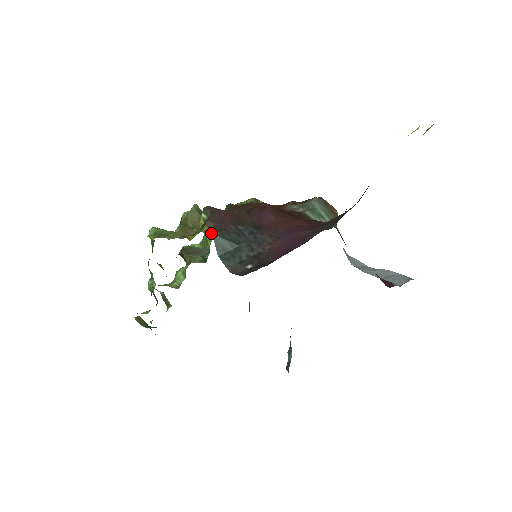
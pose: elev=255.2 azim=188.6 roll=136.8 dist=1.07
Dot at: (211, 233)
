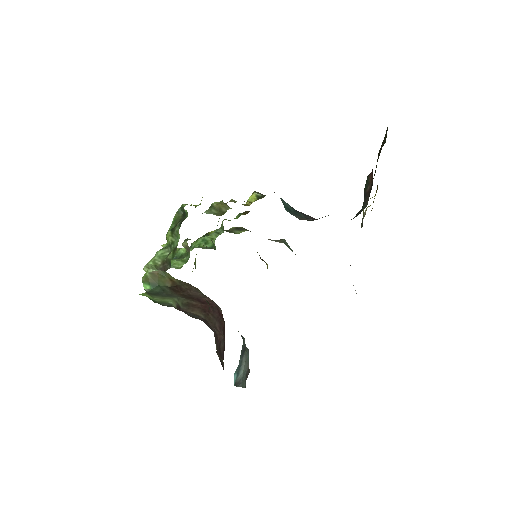
Dot at: (212, 236)
